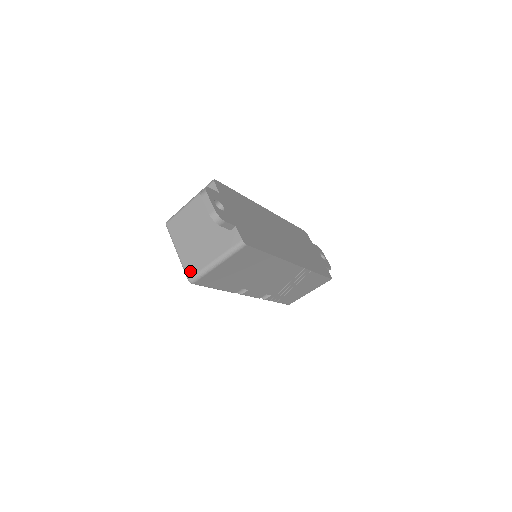
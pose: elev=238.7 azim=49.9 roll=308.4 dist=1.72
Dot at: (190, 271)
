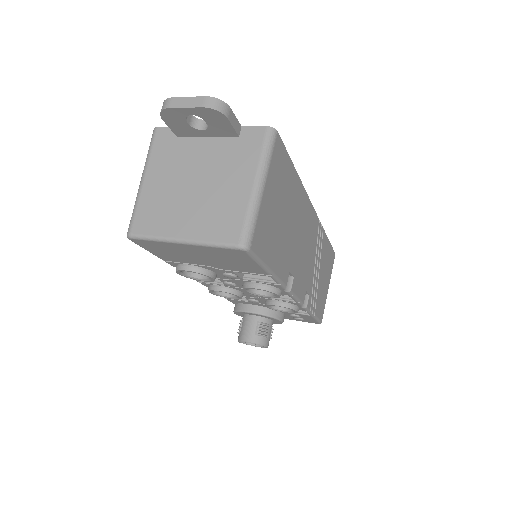
Dot at: (231, 234)
